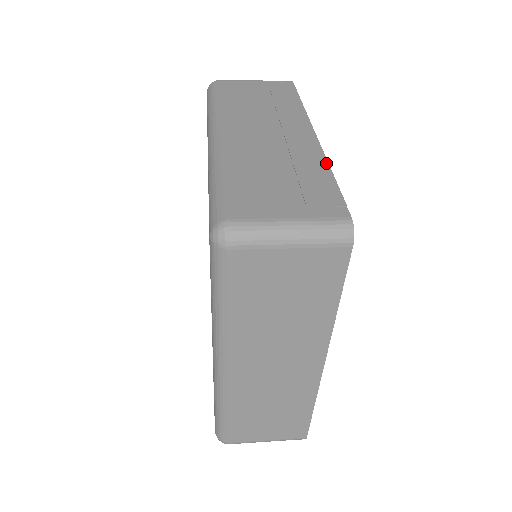
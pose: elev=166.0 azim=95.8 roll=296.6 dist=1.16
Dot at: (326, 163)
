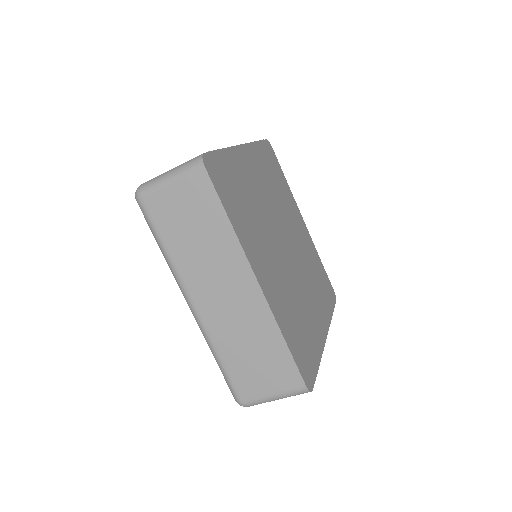
Dot at: (226, 148)
